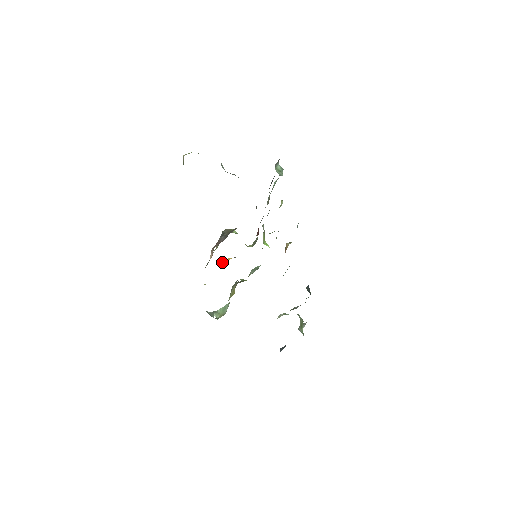
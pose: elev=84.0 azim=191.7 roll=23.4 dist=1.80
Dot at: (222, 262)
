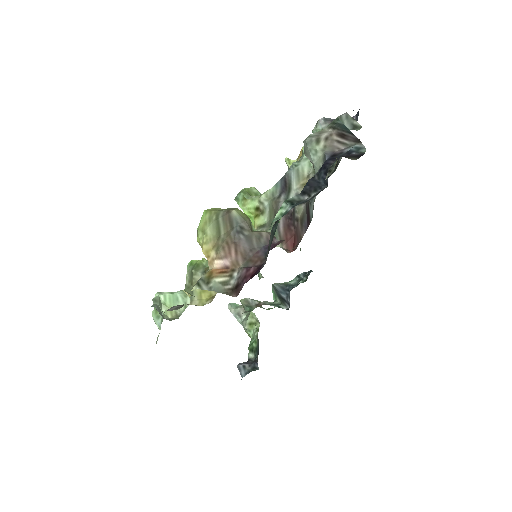
Dot at: occluded
